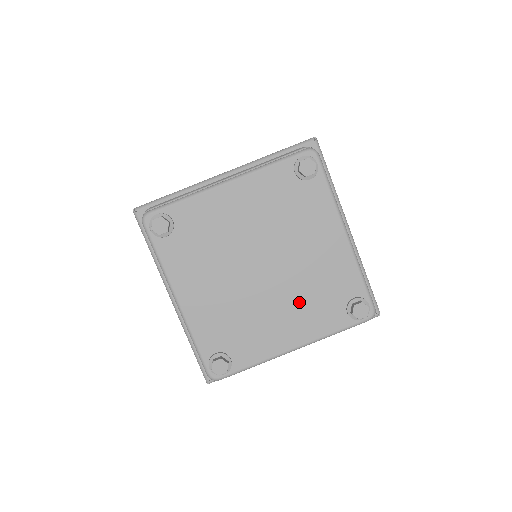
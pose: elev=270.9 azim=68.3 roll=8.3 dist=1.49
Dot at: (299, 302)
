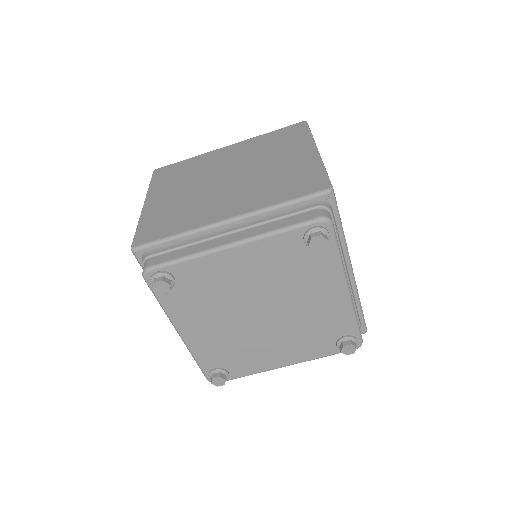
Dot at: (294, 337)
